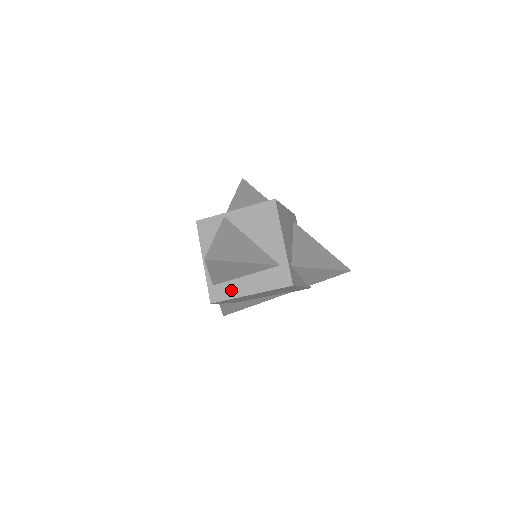
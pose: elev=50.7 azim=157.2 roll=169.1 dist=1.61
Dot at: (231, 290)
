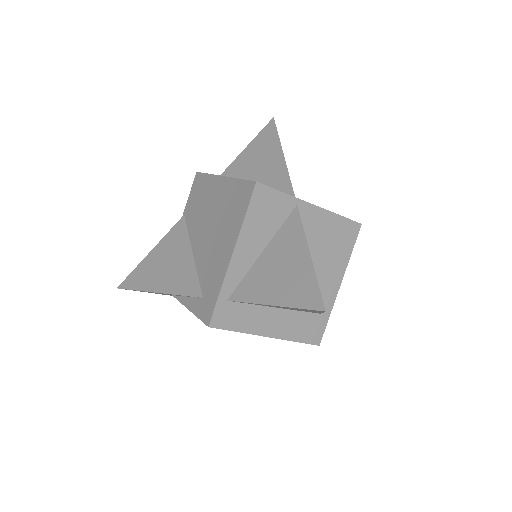
Dot at: (248, 319)
